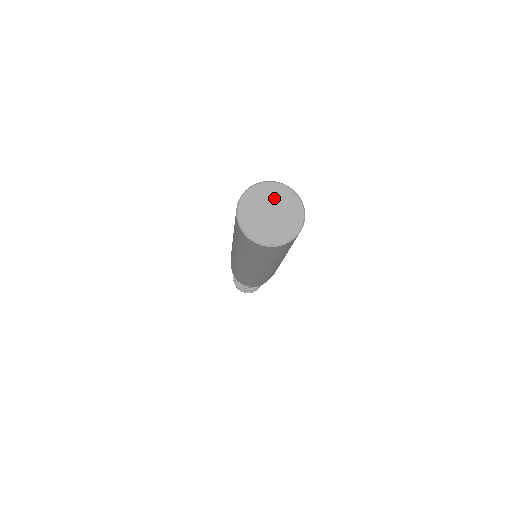
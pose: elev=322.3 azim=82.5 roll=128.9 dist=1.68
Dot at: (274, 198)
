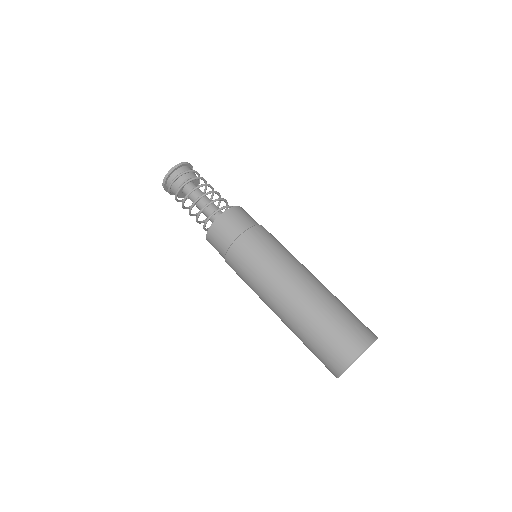
Dot at: occluded
